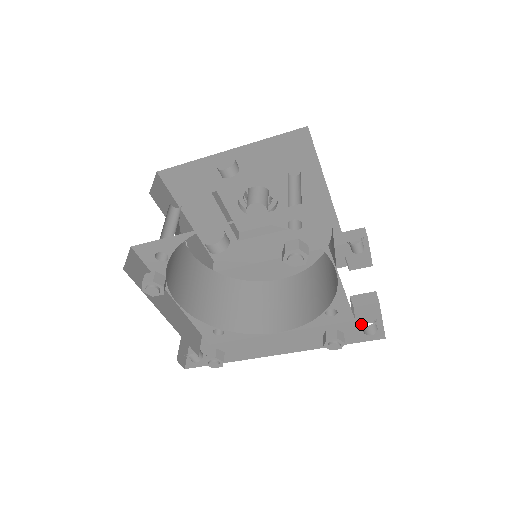
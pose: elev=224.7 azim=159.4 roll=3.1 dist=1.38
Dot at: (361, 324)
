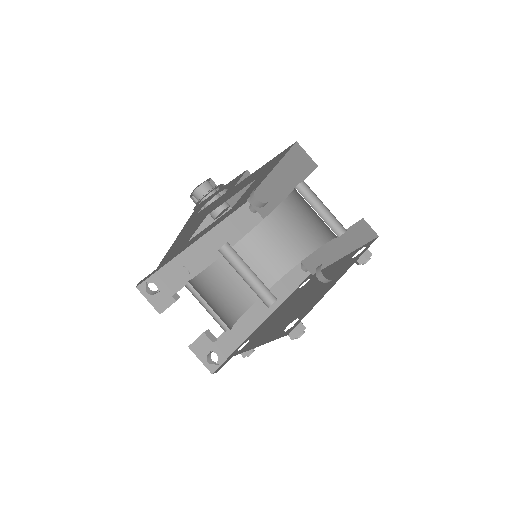
Dot at: occluded
